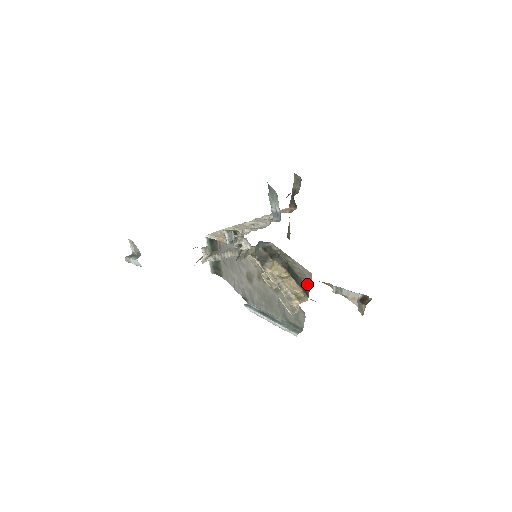
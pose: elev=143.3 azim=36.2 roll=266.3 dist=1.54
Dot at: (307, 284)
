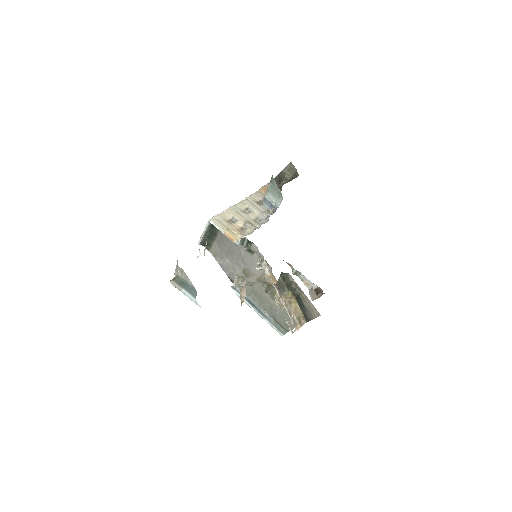
Dot at: (311, 316)
